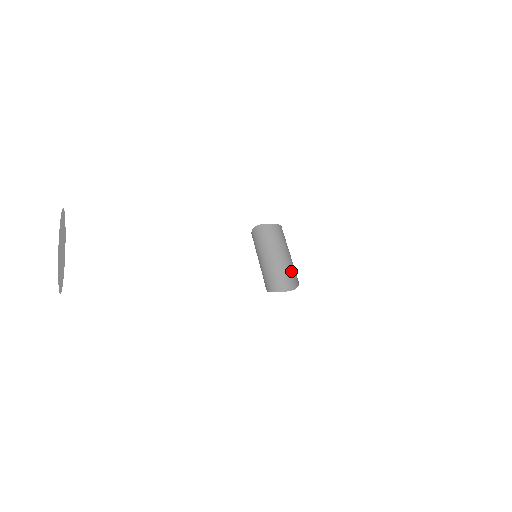
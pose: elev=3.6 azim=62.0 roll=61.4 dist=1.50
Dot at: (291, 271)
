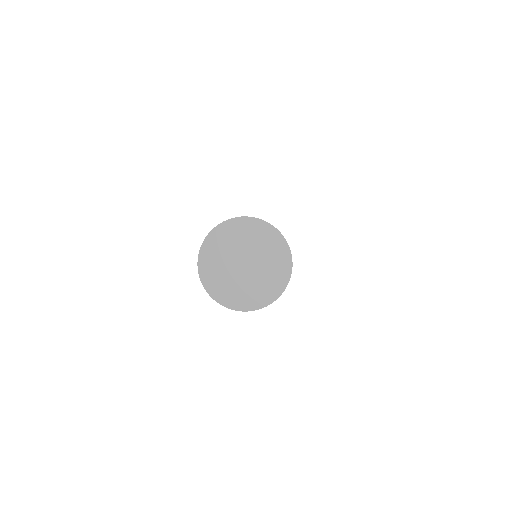
Dot at: occluded
